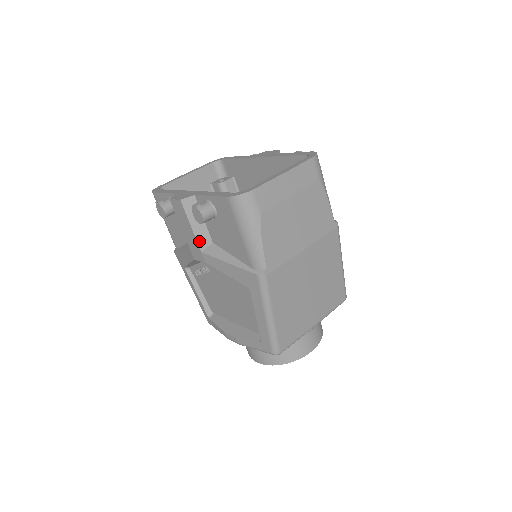
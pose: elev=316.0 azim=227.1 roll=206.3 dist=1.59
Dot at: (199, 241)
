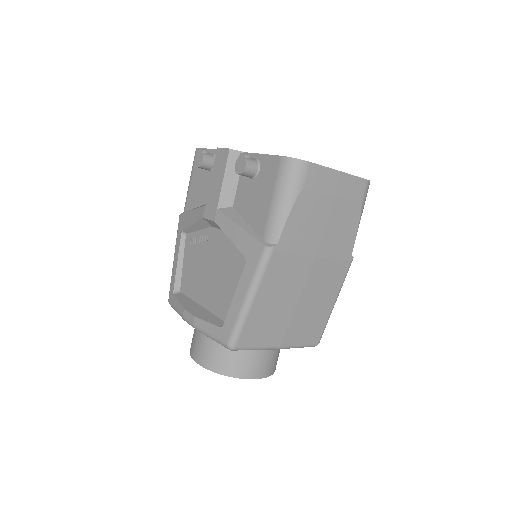
Dot at: (222, 197)
